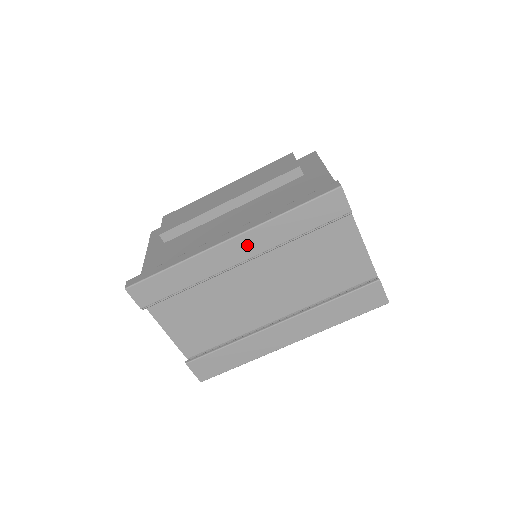
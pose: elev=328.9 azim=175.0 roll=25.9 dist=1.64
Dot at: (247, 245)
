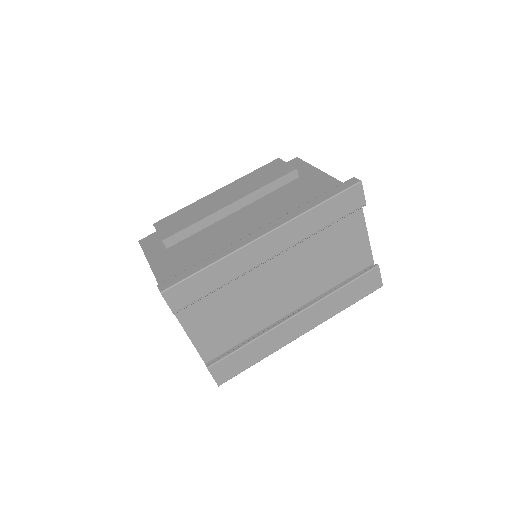
Dot at: (280, 239)
